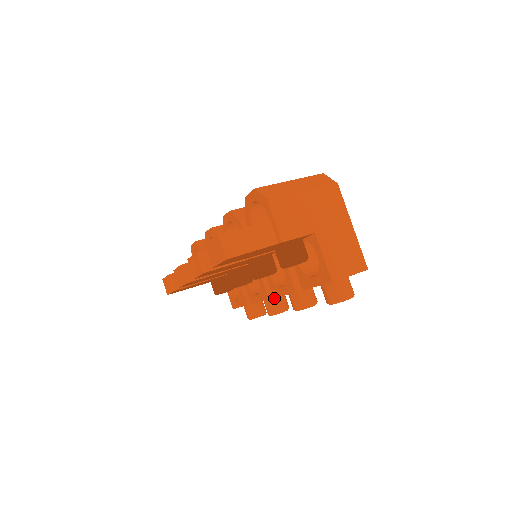
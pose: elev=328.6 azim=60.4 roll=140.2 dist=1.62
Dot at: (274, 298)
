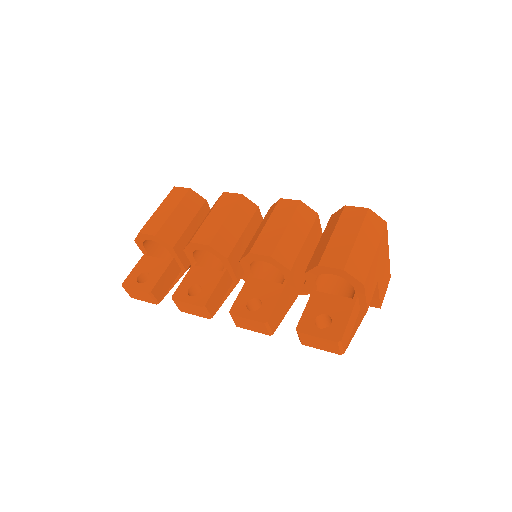
Dot at: occluded
